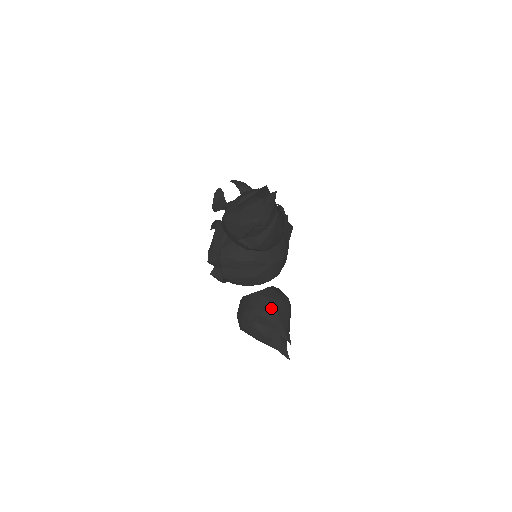
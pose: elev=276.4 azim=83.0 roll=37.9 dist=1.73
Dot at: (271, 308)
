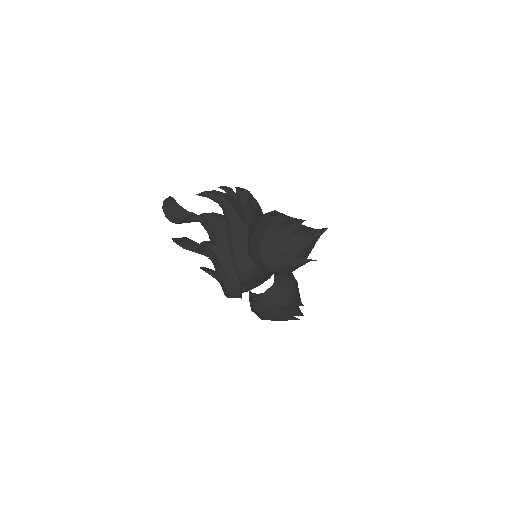
Dot at: (292, 295)
